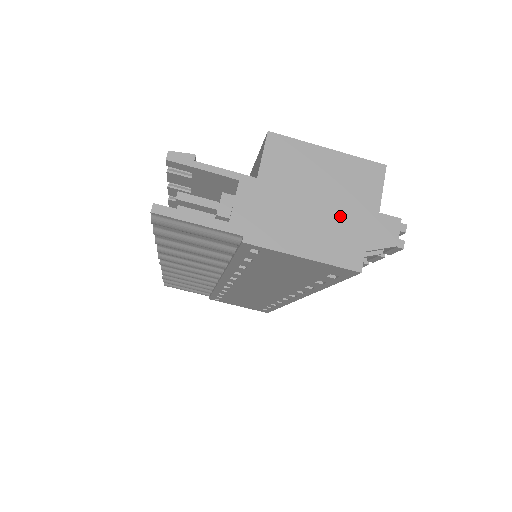
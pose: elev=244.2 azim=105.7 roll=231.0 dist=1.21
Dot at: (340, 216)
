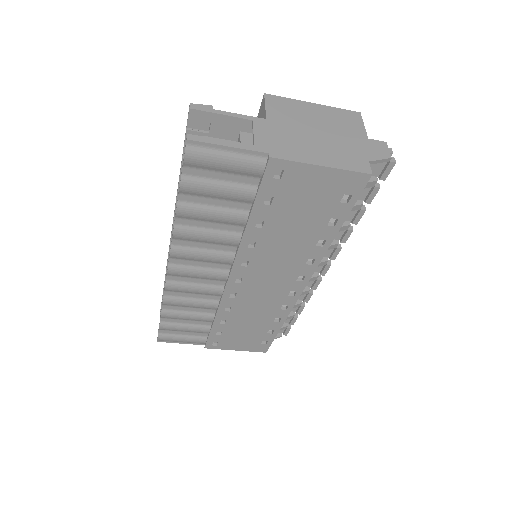
Dot at: (340, 141)
